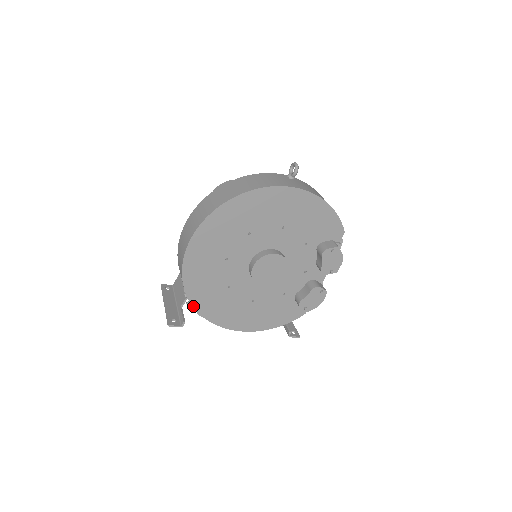
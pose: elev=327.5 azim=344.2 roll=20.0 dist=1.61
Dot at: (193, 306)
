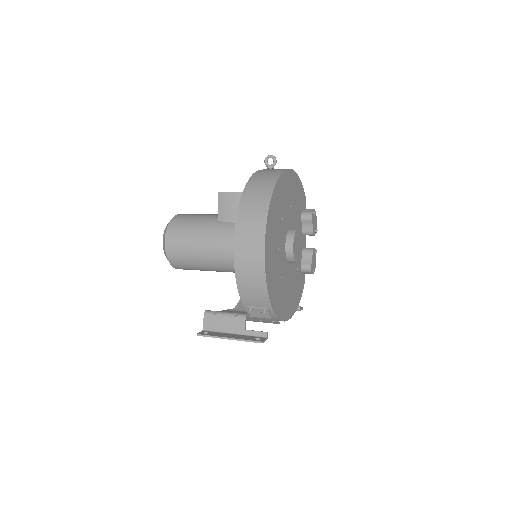
Dot at: (272, 309)
